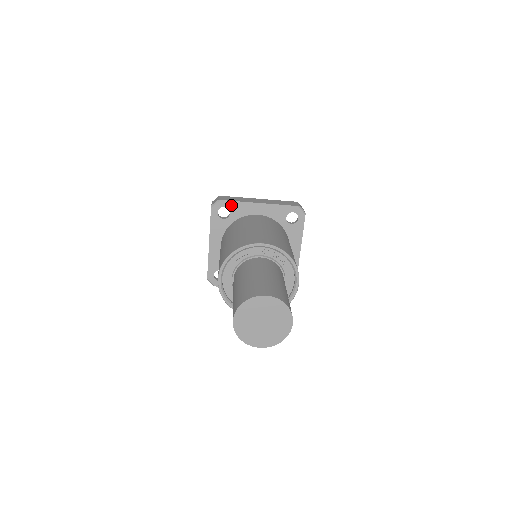
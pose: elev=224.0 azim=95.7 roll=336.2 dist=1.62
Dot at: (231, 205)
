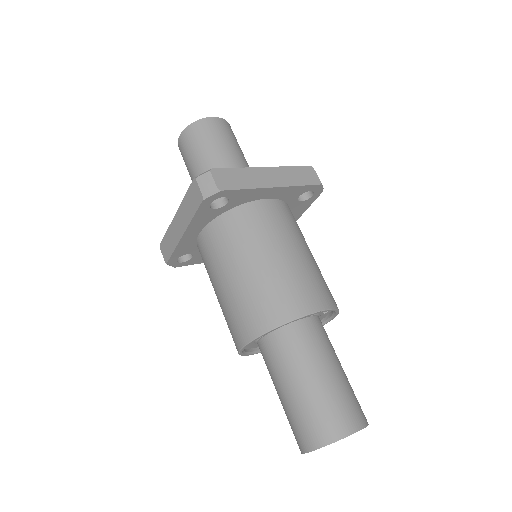
Dot at: (234, 194)
